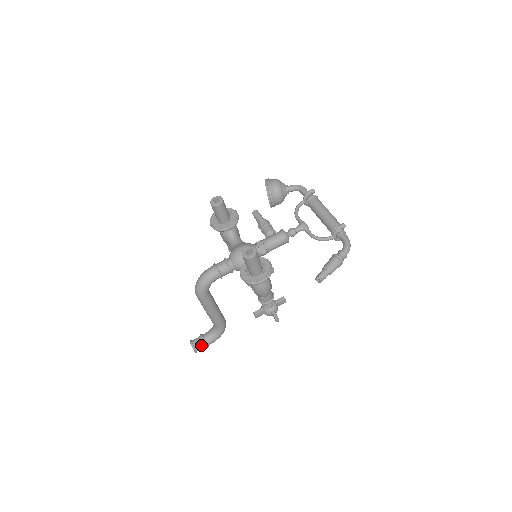
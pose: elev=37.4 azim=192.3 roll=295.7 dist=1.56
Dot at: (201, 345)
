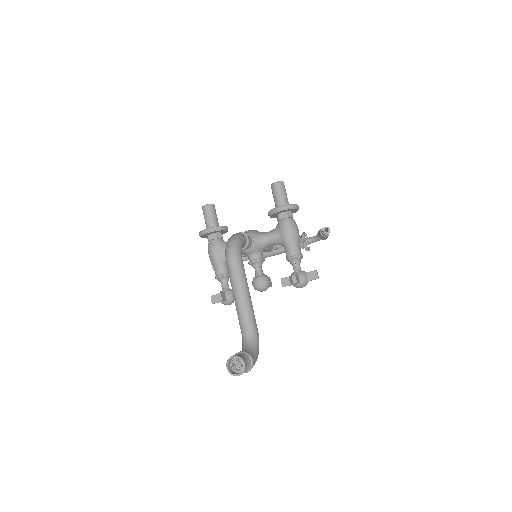
Dot at: (246, 357)
